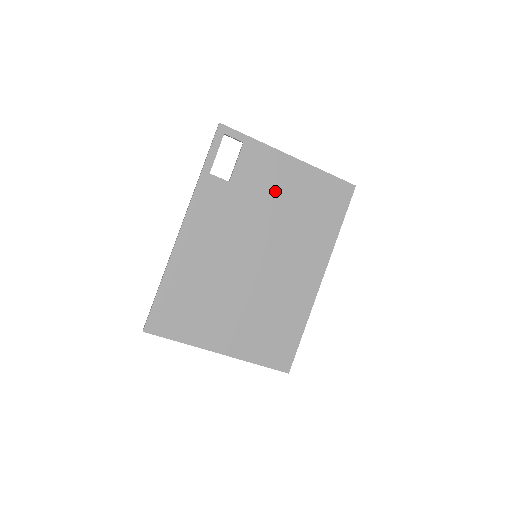
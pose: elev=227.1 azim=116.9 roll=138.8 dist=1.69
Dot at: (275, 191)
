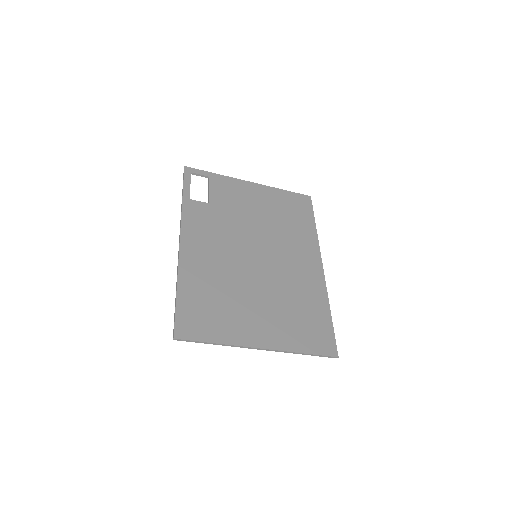
Dot at: (249, 206)
